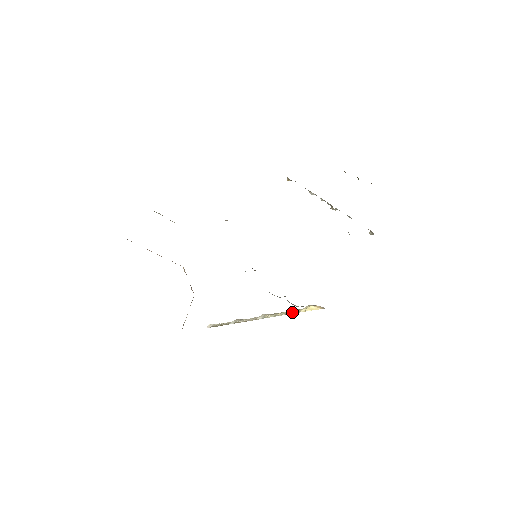
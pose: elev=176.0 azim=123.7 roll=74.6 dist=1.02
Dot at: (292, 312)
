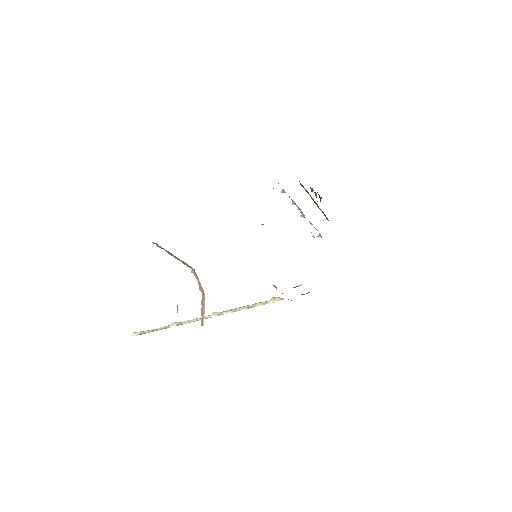
Dot at: (256, 305)
